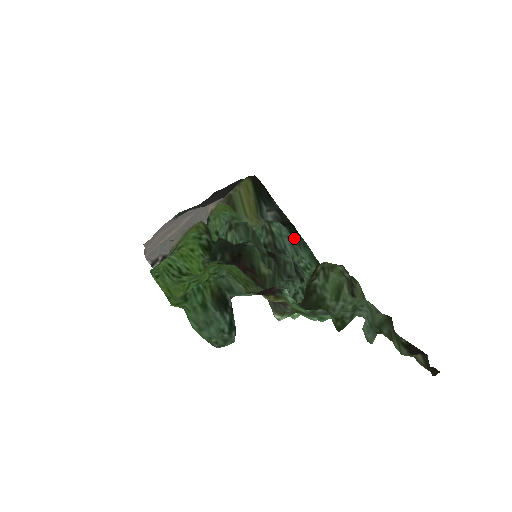
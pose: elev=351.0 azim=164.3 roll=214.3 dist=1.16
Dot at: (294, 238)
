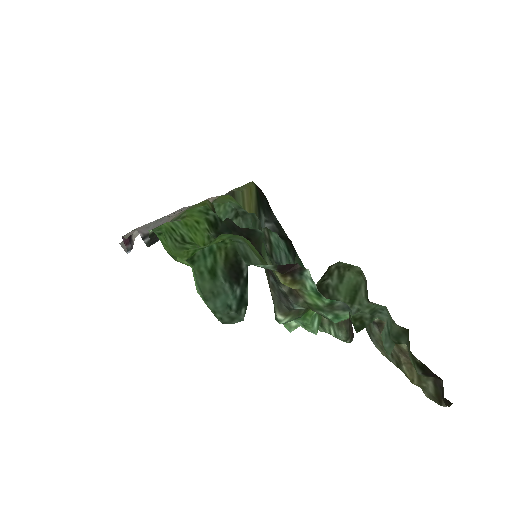
Dot at: (290, 254)
